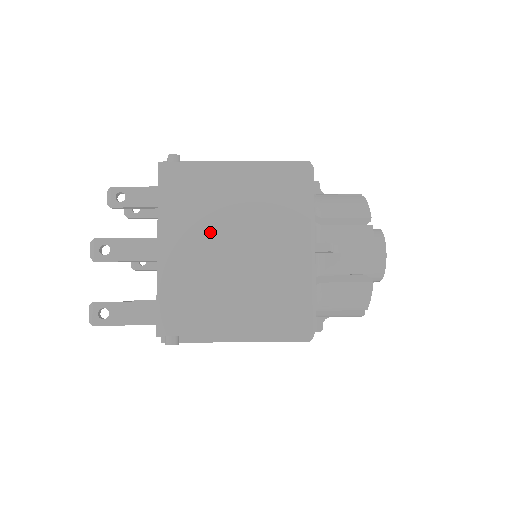
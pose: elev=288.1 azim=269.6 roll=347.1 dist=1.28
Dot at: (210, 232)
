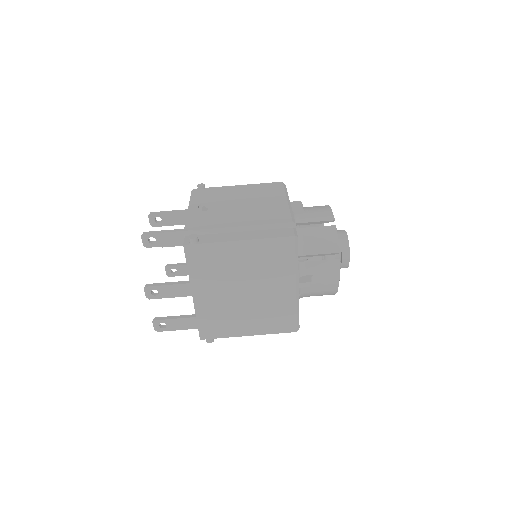
Dot at: (227, 284)
